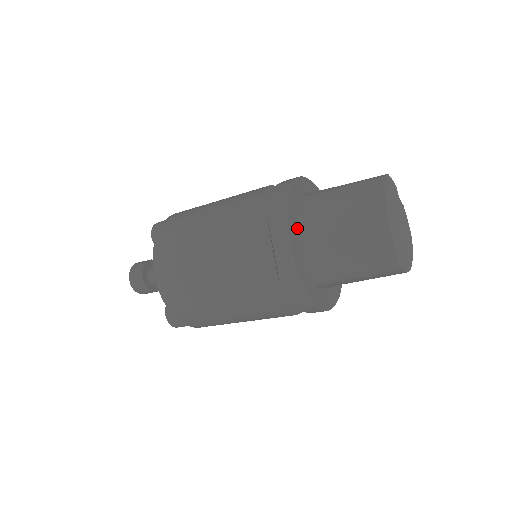
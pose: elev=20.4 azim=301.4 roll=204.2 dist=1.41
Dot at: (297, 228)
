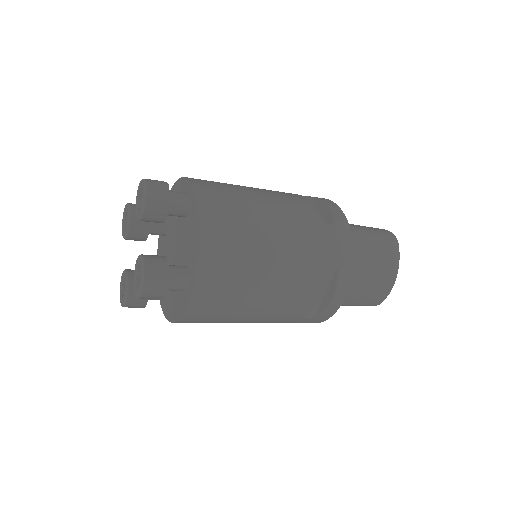
Dot at: occluded
